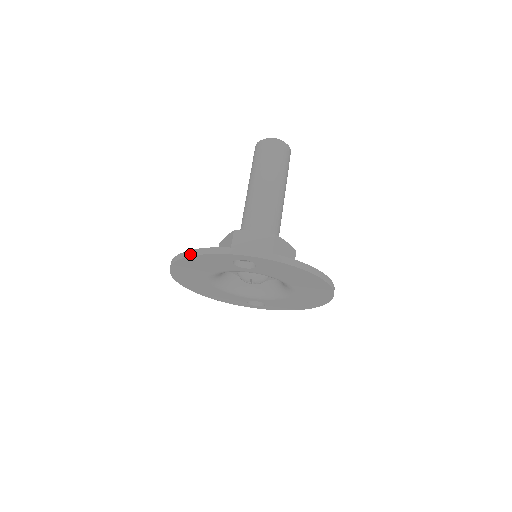
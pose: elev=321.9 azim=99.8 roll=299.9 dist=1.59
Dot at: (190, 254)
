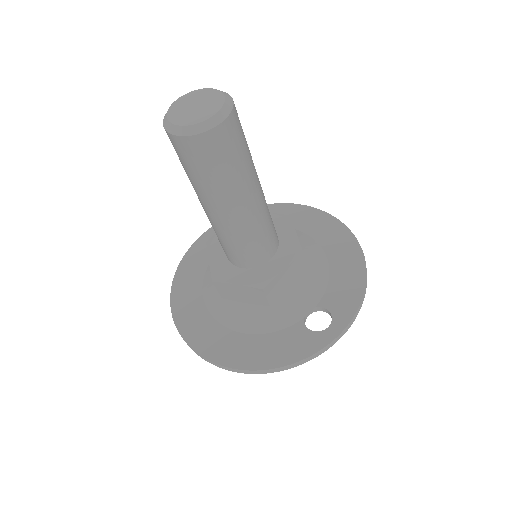
Dot at: (277, 371)
